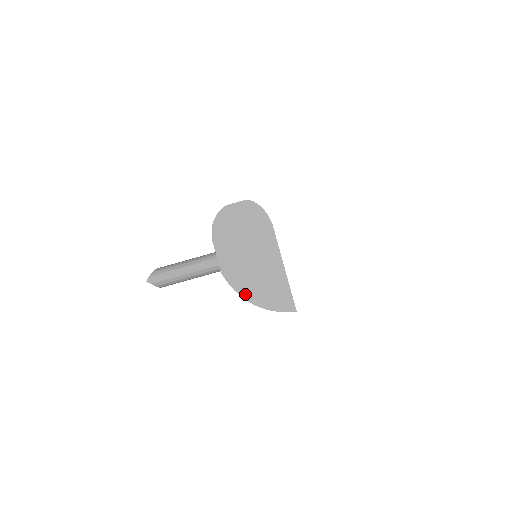
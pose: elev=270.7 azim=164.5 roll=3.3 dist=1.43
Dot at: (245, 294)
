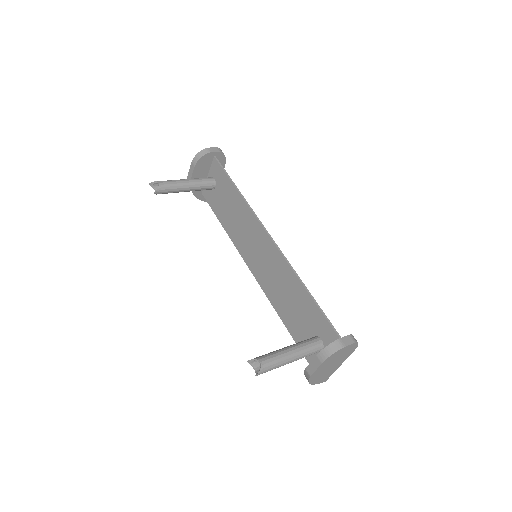
Dot at: (312, 382)
